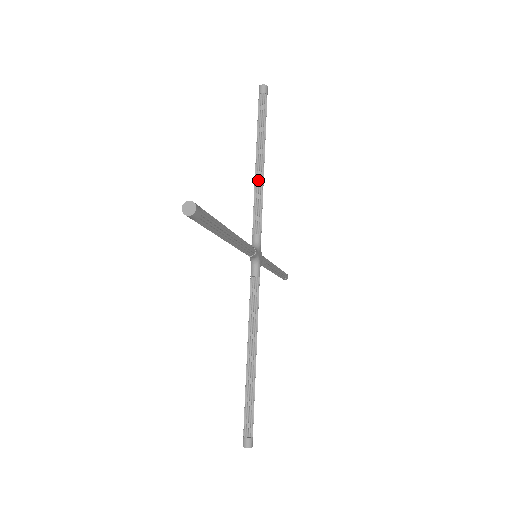
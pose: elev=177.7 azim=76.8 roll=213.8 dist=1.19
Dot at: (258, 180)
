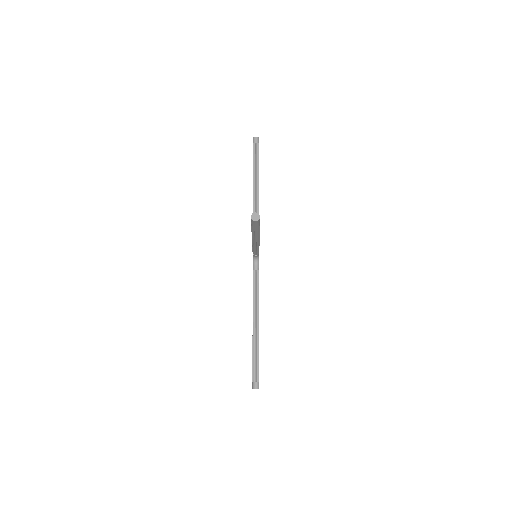
Dot at: (256, 203)
